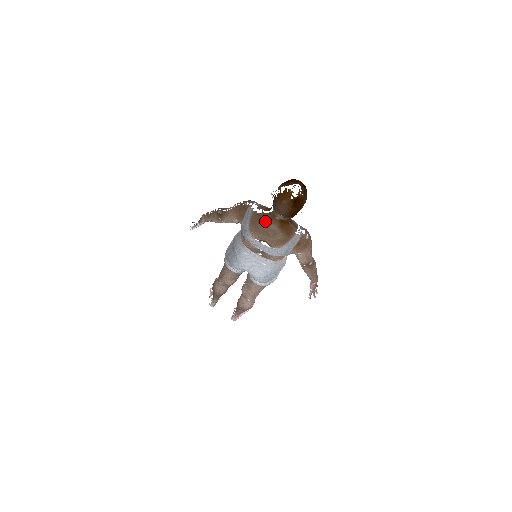
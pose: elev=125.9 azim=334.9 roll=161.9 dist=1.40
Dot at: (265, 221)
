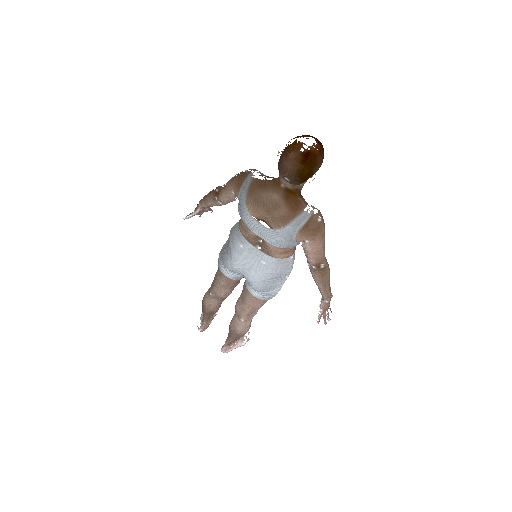
Dot at: (266, 189)
